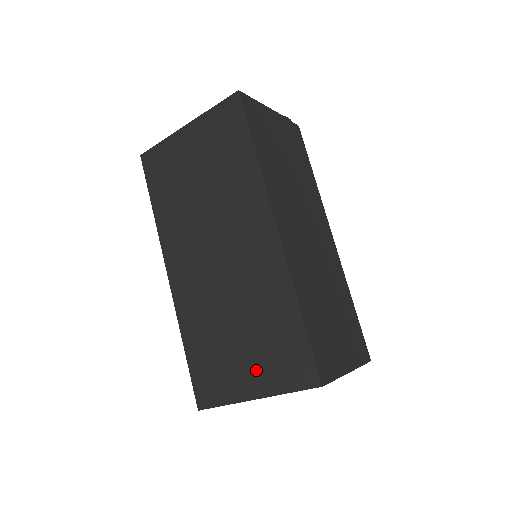
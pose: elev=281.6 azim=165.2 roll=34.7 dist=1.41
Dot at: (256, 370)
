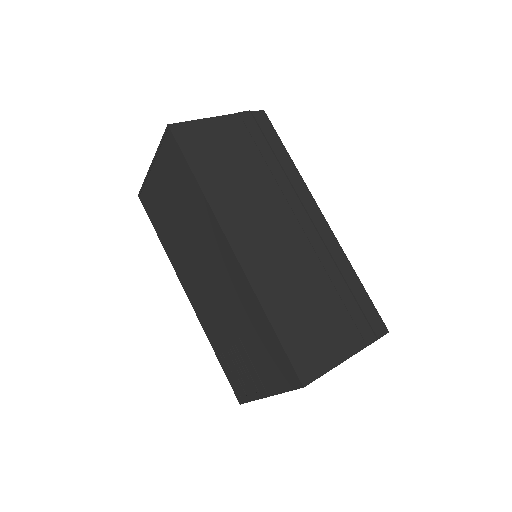
Dot at: (260, 373)
